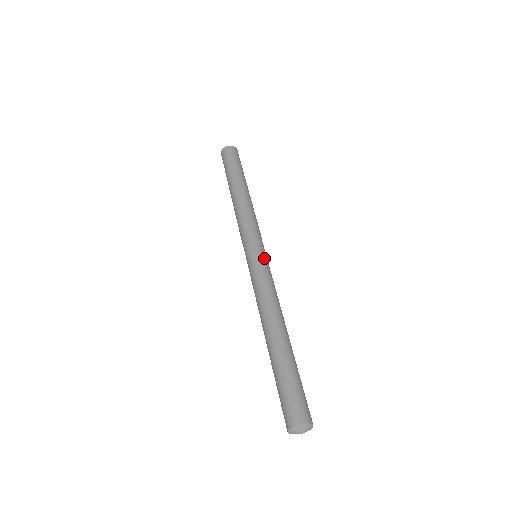
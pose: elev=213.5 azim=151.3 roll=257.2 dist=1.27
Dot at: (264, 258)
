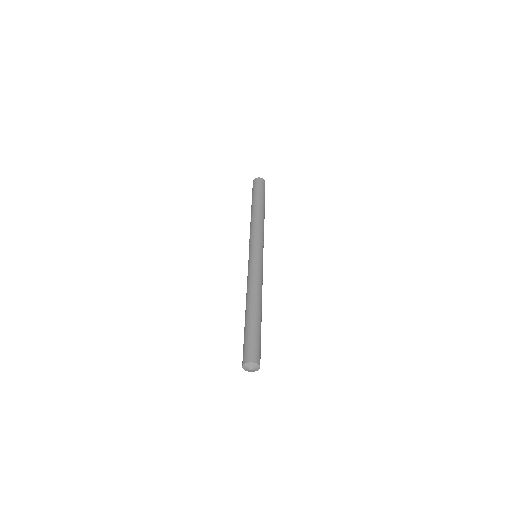
Dot at: (254, 257)
